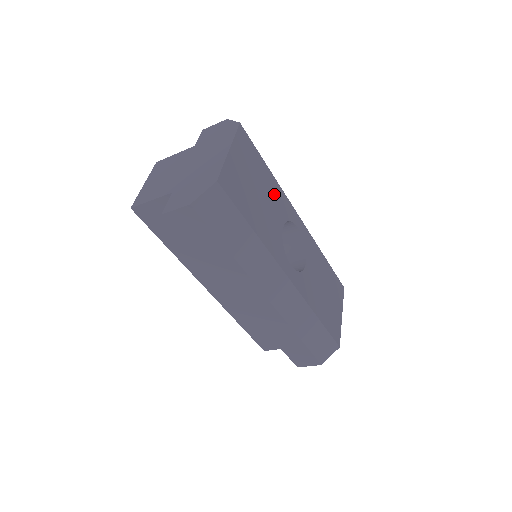
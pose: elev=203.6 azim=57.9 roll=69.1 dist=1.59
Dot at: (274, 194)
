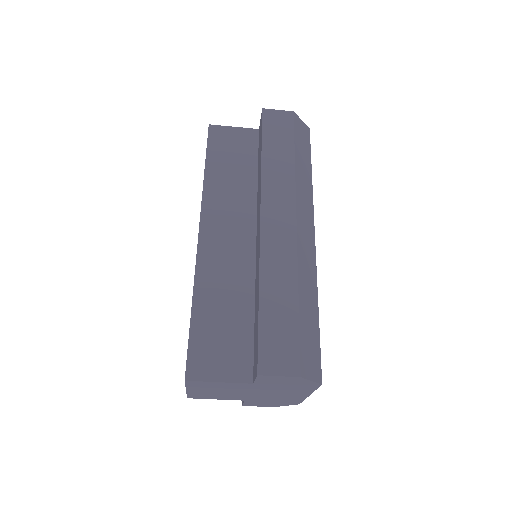
Dot at: occluded
